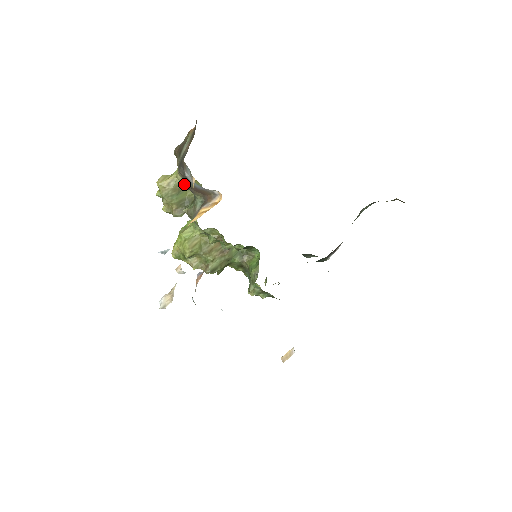
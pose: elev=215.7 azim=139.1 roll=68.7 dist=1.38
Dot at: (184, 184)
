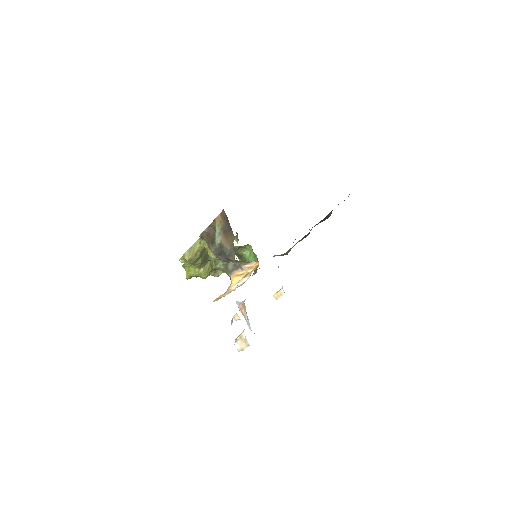
Dot at: occluded
